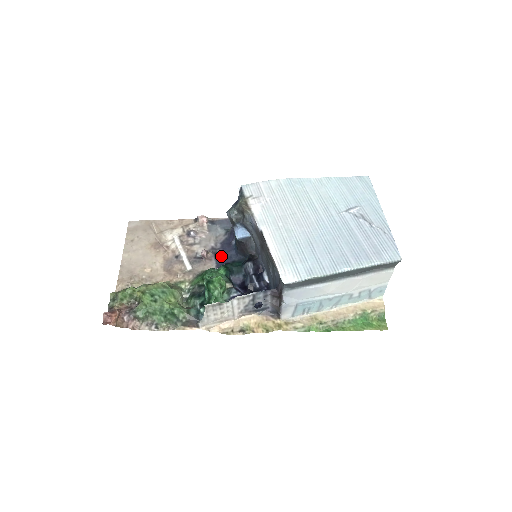
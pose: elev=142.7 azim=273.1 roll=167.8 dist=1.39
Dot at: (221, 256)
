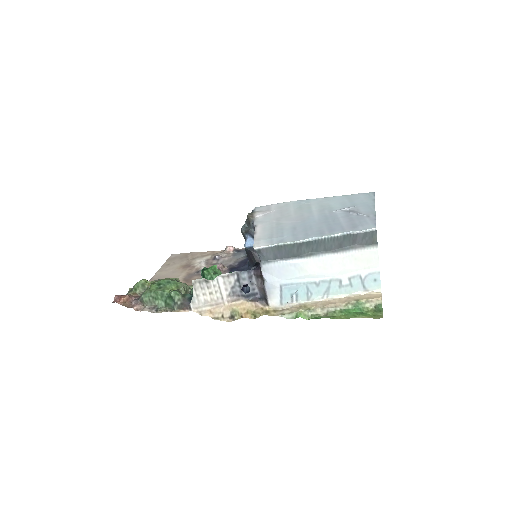
Dot at: (235, 269)
